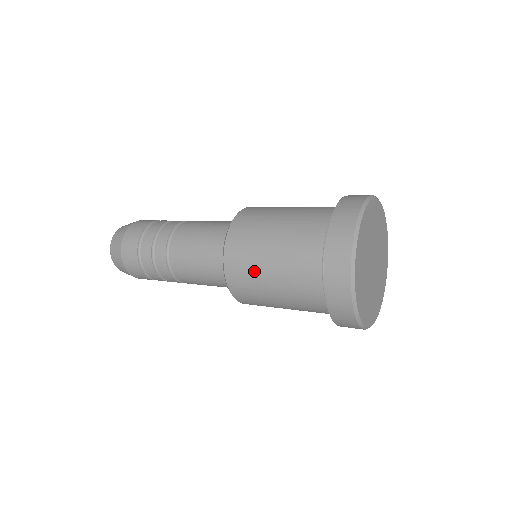
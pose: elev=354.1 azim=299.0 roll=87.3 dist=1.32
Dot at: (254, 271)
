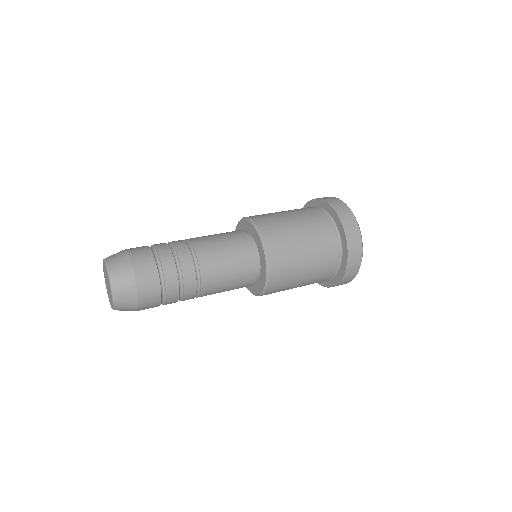
Dot at: occluded
